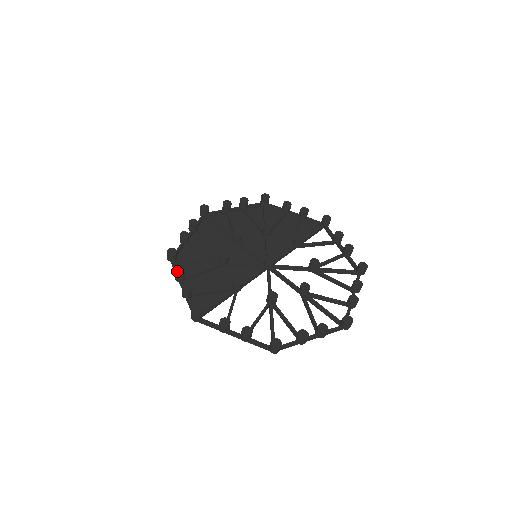
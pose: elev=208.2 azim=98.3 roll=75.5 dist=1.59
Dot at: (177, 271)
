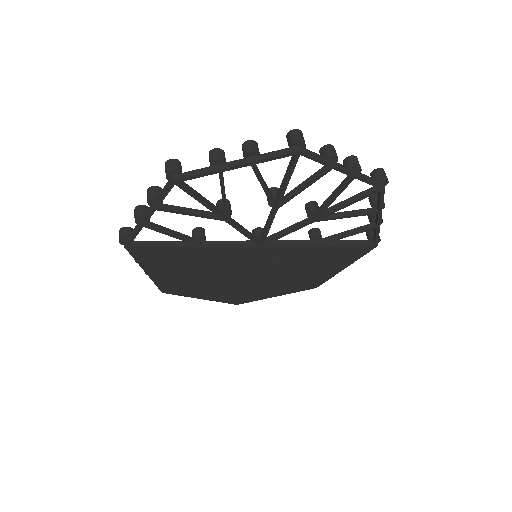
Dot at: occluded
